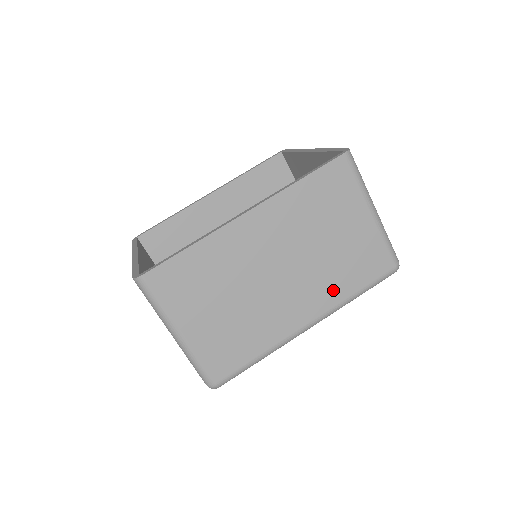
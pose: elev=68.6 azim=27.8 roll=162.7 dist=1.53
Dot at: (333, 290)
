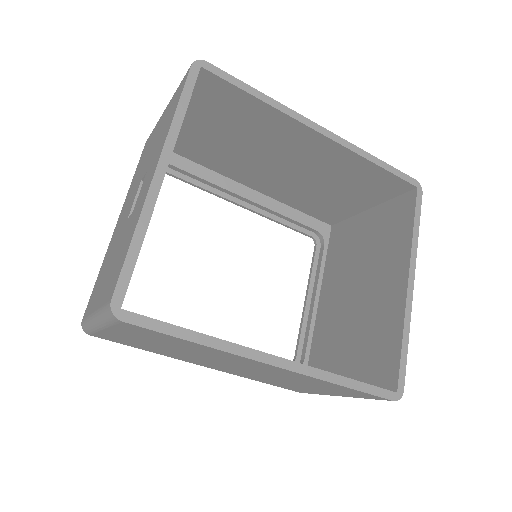
Dot at: (249, 377)
